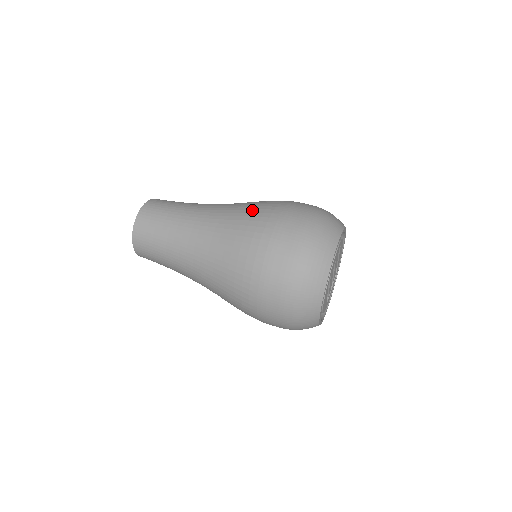
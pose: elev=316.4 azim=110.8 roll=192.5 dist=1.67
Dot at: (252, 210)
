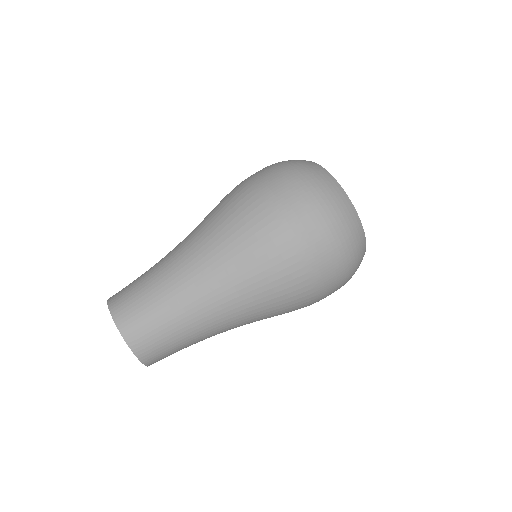
Dot at: (247, 234)
